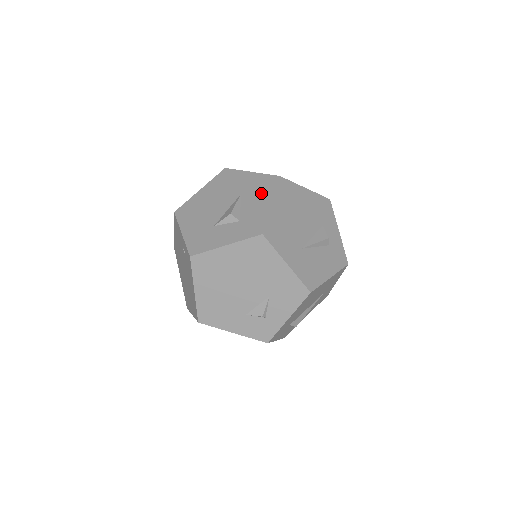
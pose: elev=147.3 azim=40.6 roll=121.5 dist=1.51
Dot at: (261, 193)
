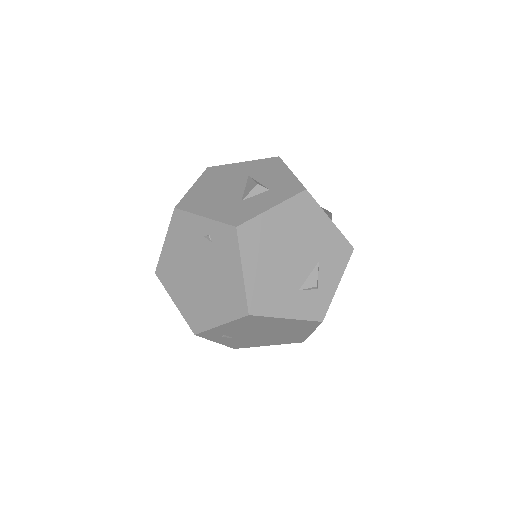
Dot at: (272, 169)
